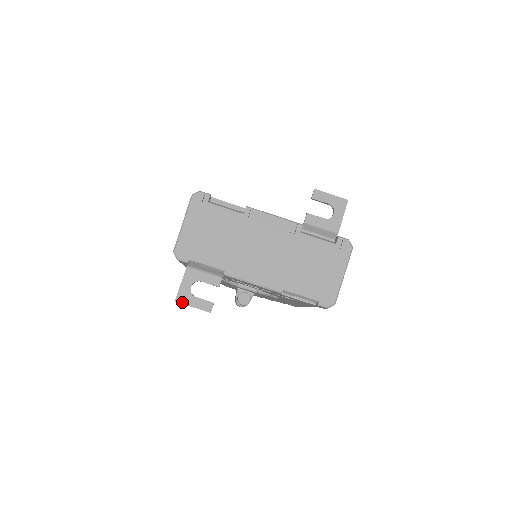
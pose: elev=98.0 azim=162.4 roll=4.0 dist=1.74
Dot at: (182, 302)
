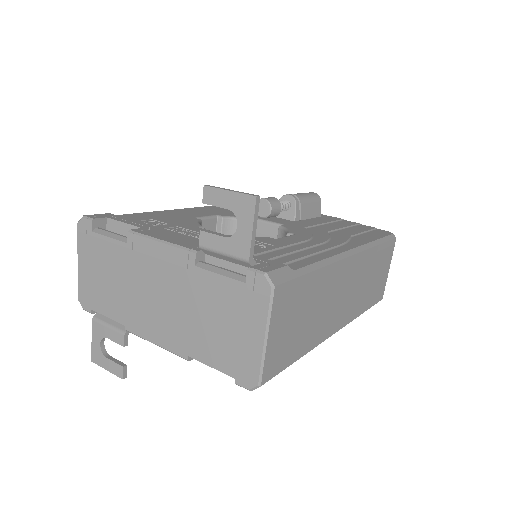
Dot at: (97, 363)
